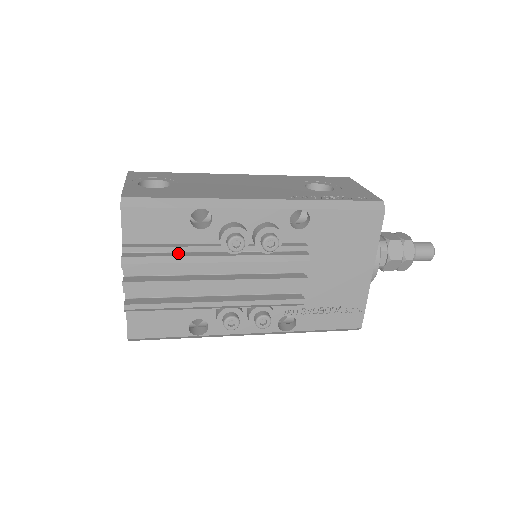
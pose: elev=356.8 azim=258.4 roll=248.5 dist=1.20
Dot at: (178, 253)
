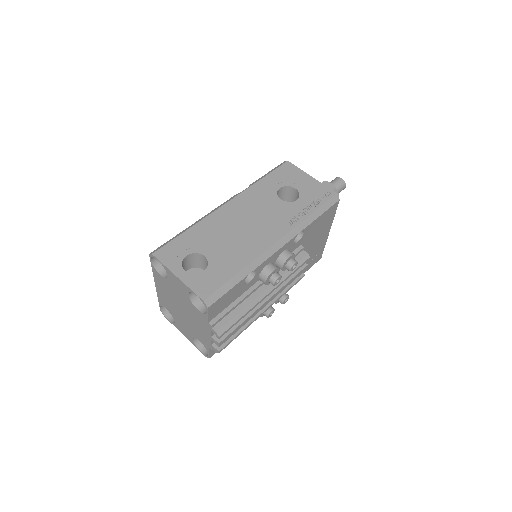
Dot at: (242, 305)
